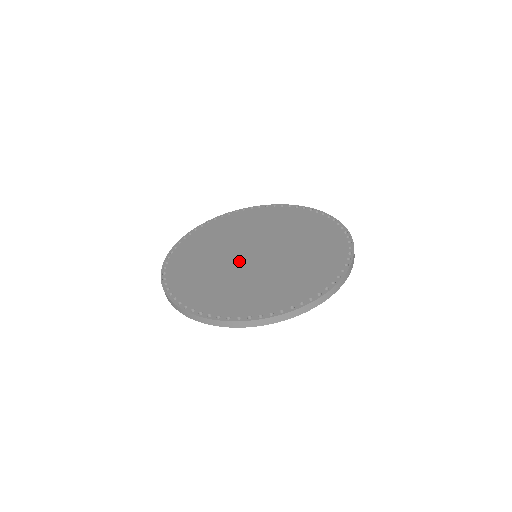
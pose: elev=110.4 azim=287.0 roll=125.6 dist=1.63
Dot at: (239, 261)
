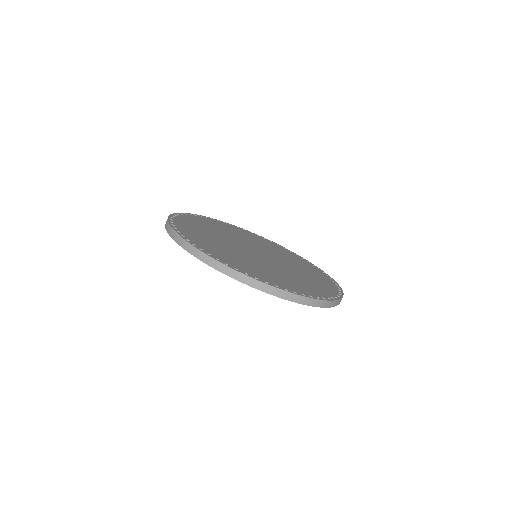
Dot at: (241, 244)
